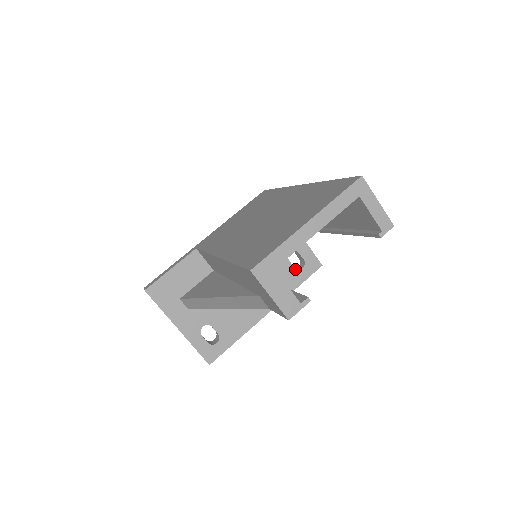
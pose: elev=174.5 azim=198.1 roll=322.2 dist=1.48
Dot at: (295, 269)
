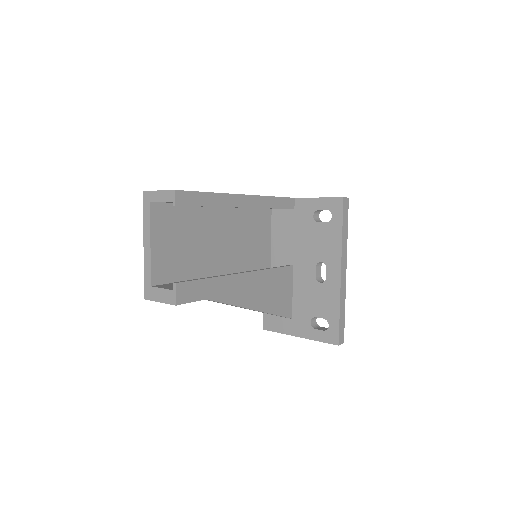
Dot at: (328, 223)
